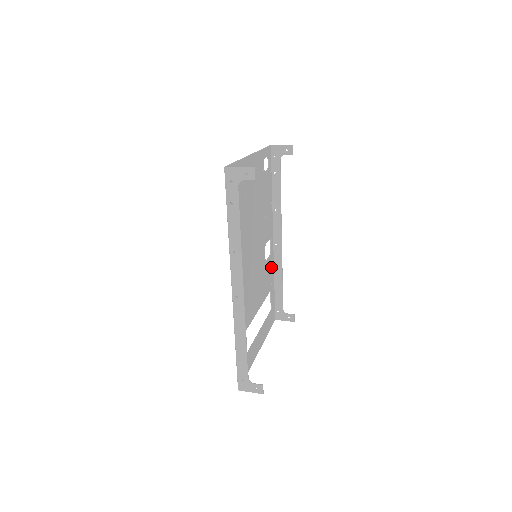
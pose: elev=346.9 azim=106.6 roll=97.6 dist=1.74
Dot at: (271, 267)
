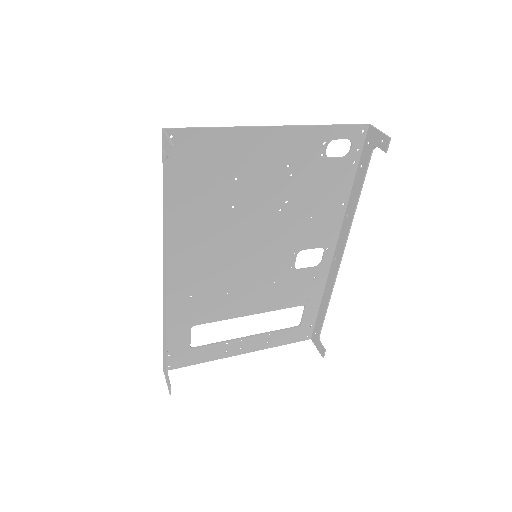
Dot at: (316, 280)
